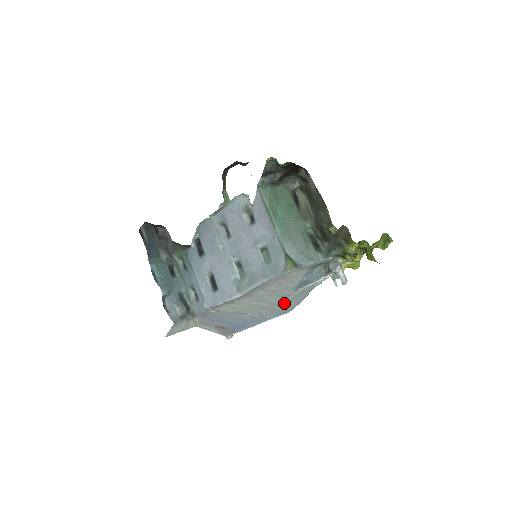
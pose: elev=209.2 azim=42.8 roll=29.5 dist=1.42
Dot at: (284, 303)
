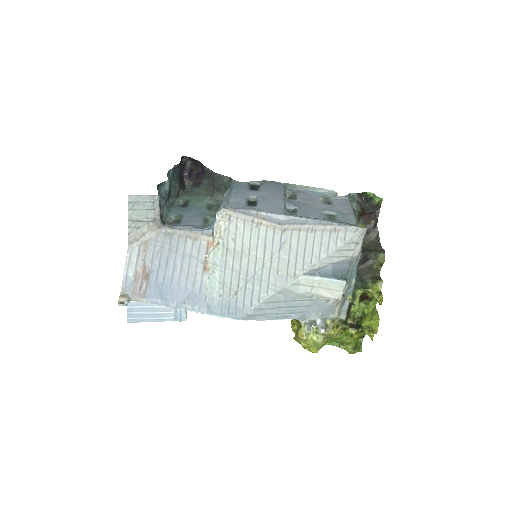
Dot at: (267, 290)
